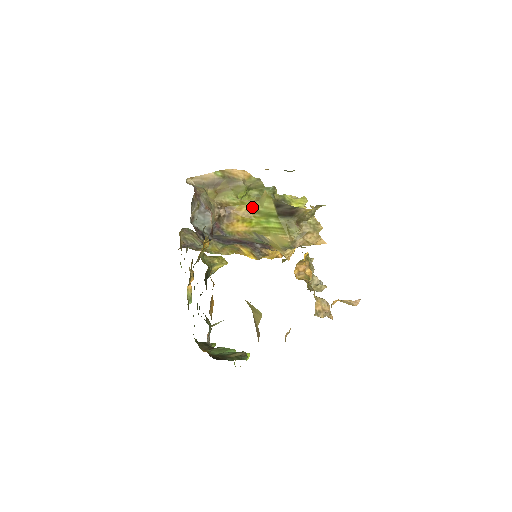
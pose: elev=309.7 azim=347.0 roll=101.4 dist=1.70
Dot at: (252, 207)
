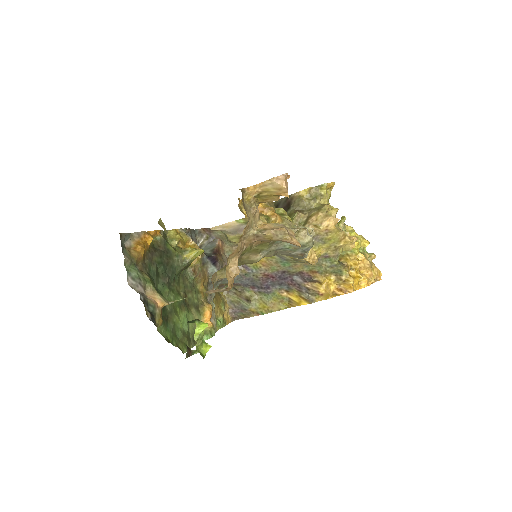
Dot at: occluded
